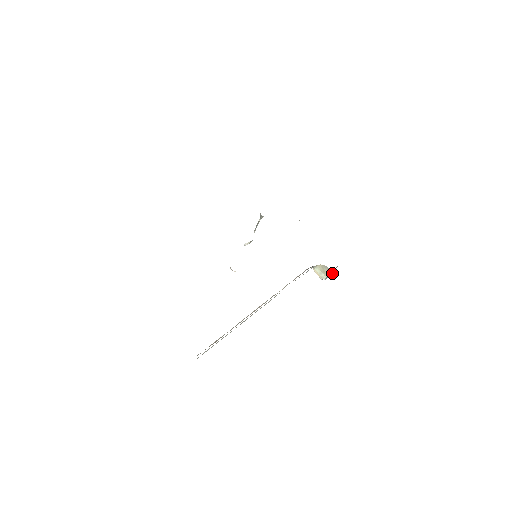
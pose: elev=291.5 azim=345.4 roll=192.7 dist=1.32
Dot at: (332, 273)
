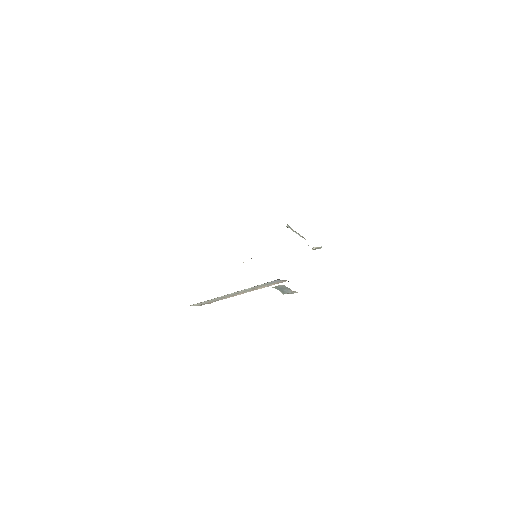
Dot at: (290, 292)
